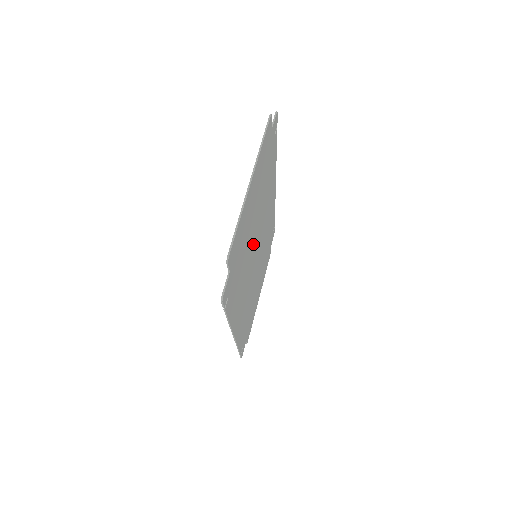
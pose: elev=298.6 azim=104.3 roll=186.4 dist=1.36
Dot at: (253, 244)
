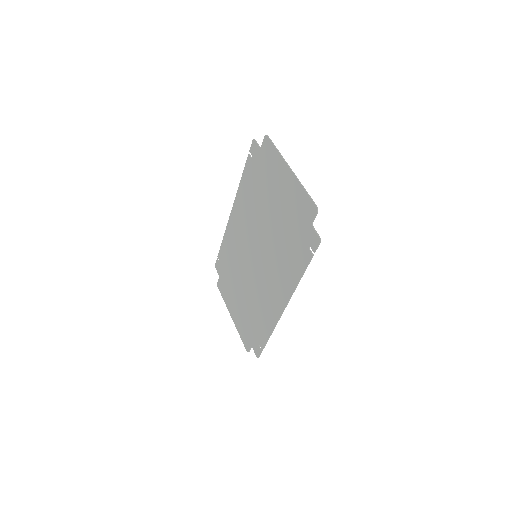
Dot at: (268, 236)
